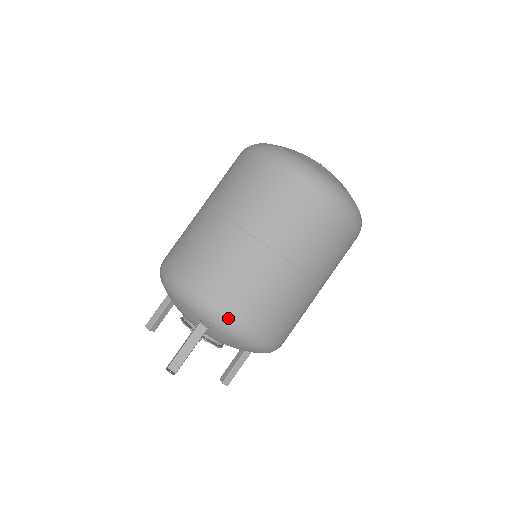
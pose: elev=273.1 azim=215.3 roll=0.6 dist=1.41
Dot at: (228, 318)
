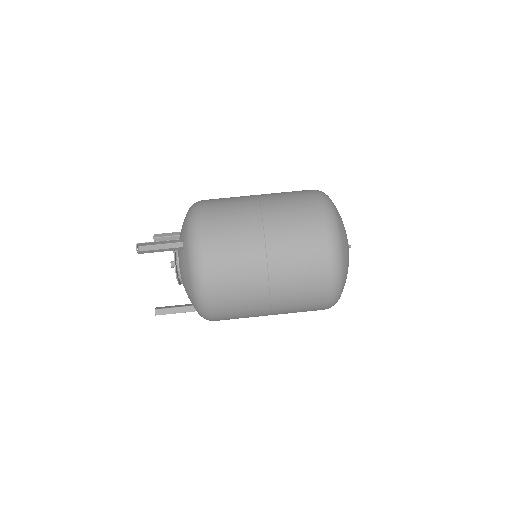
Dot at: (200, 249)
